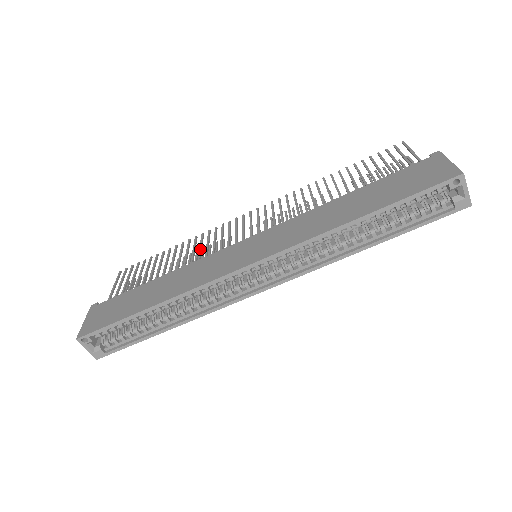
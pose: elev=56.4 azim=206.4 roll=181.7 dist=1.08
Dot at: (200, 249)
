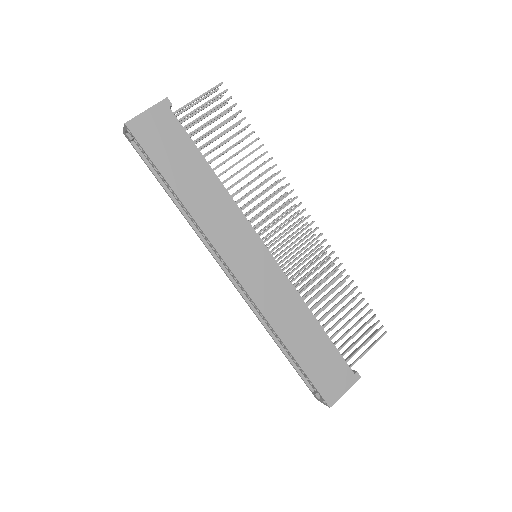
Dot at: occluded
